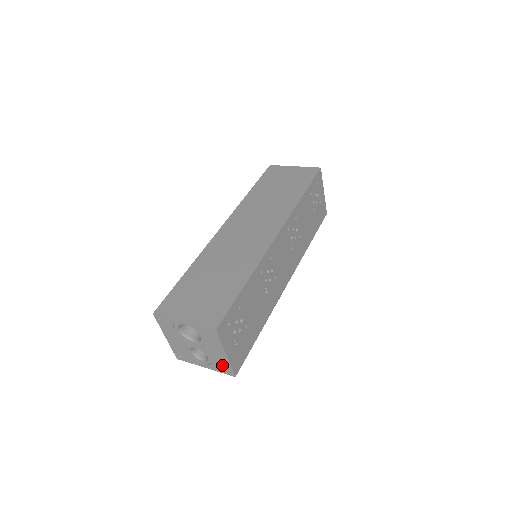
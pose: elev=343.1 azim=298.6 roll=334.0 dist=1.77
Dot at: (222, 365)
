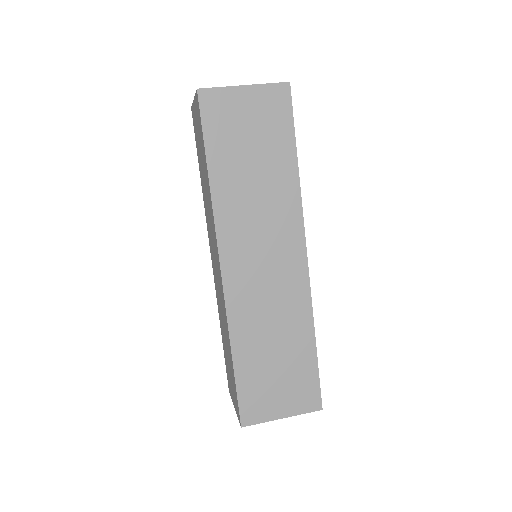
Dot at: occluded
